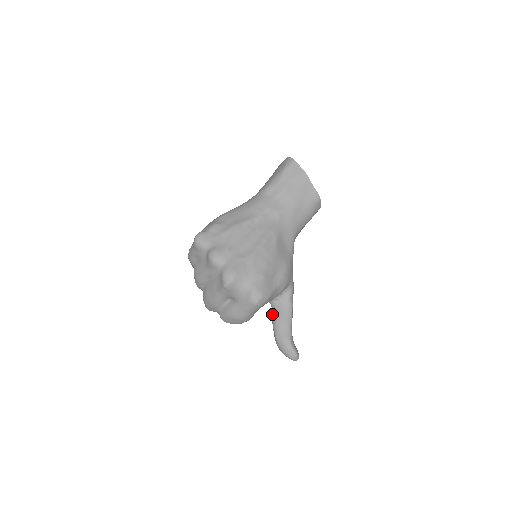
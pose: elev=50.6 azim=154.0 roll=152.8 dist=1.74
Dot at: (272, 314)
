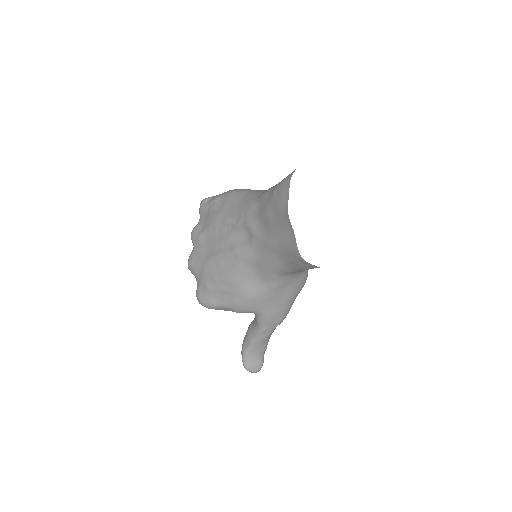
Dot at: (254, 318)
